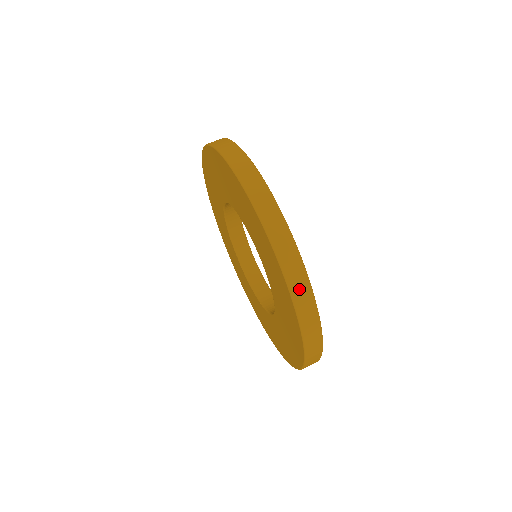
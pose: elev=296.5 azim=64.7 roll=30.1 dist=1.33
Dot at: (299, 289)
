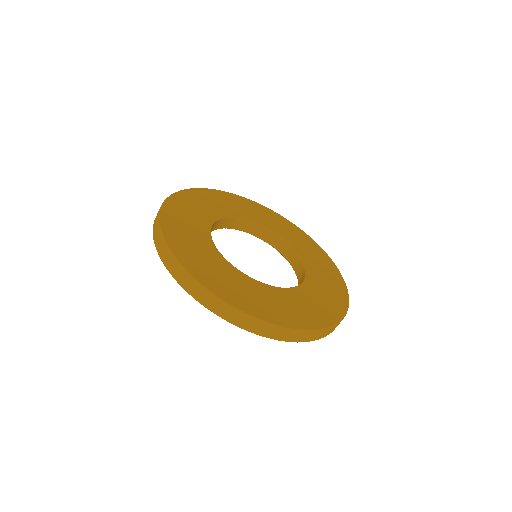
Dot at: occluded
